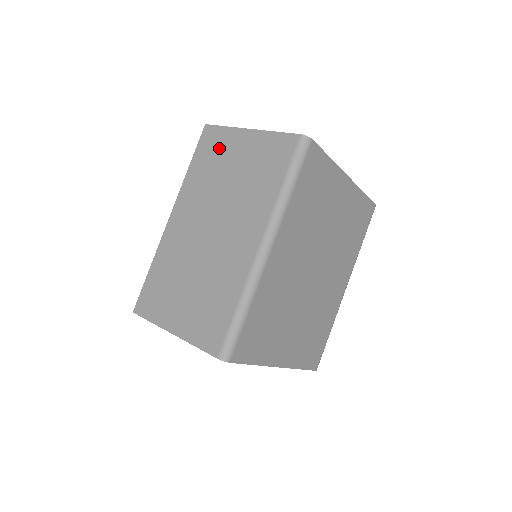
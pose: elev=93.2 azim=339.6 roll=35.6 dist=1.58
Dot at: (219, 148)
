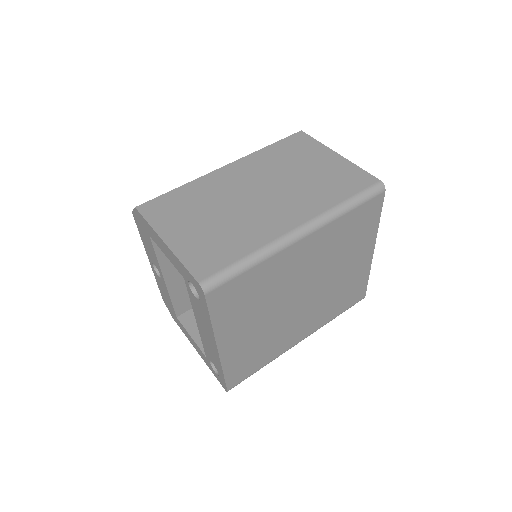
Dot at: (304, 150)
